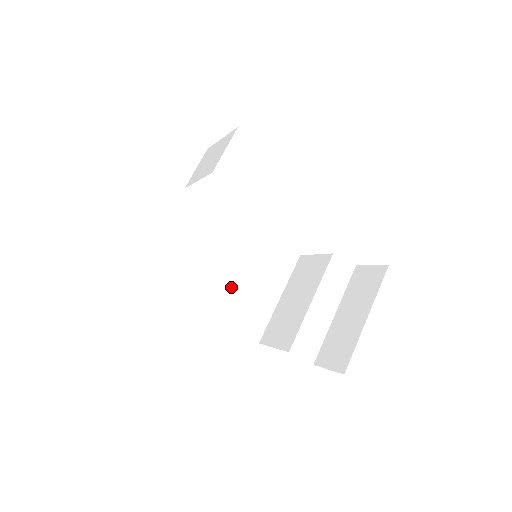
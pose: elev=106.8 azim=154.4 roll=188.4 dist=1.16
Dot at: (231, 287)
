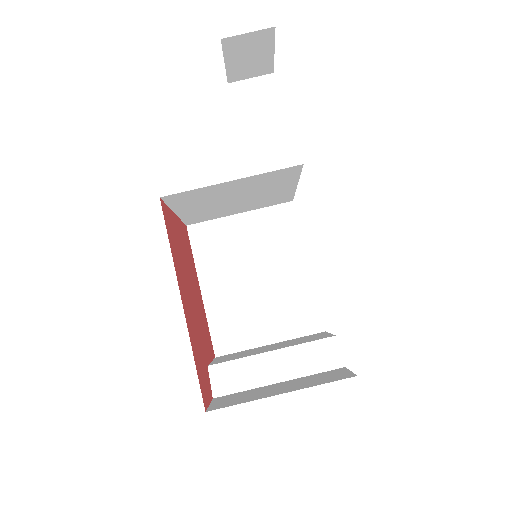
Dot at: (239, 290)
